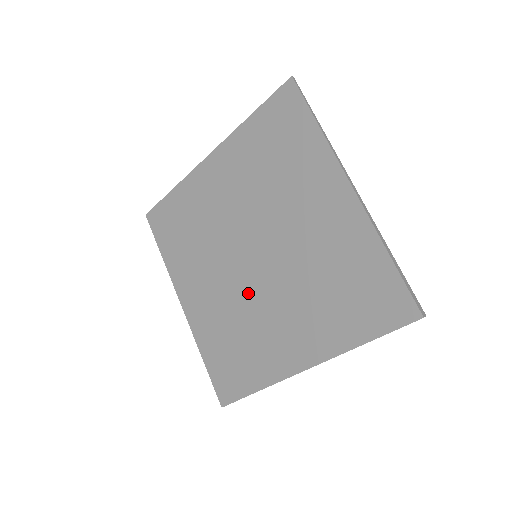
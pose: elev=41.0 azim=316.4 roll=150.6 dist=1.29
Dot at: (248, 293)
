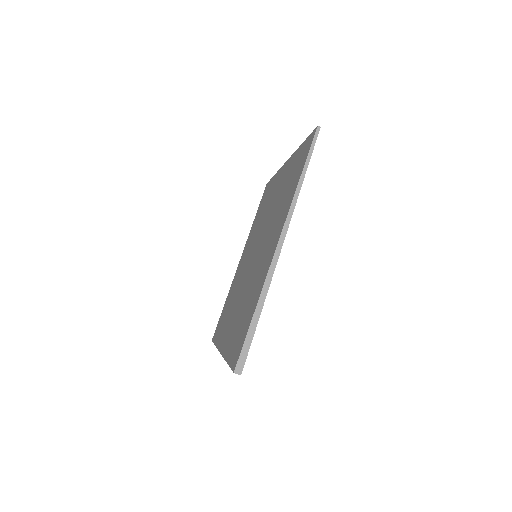
Dot at: (243, 278)
